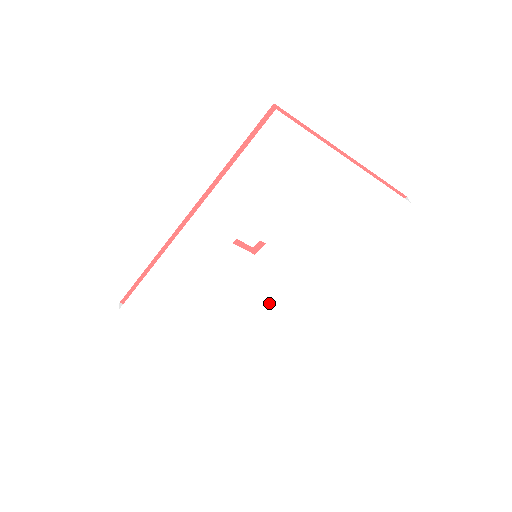
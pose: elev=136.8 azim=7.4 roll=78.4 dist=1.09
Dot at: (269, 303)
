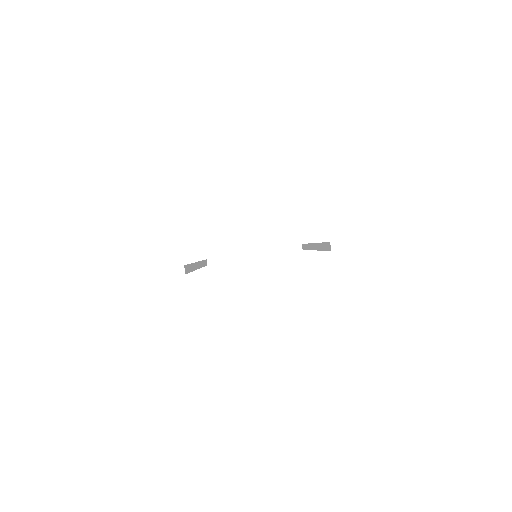
Dot at: occluded
